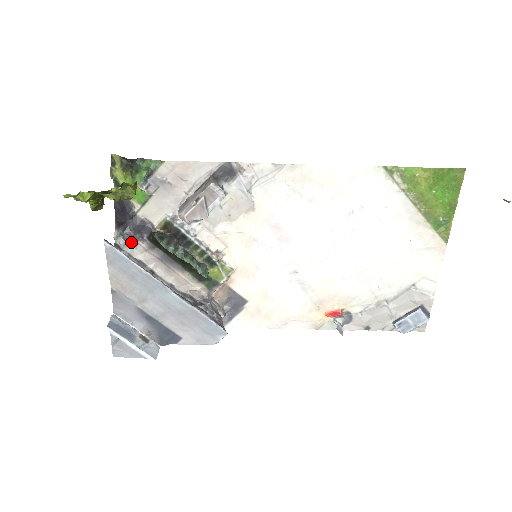
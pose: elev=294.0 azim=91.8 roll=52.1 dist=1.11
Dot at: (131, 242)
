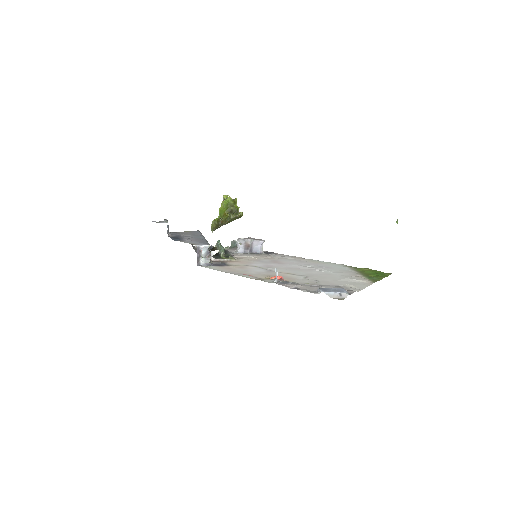
Dot at: occluded
